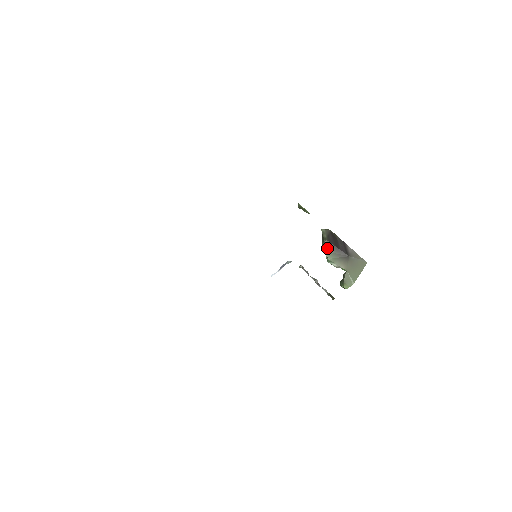
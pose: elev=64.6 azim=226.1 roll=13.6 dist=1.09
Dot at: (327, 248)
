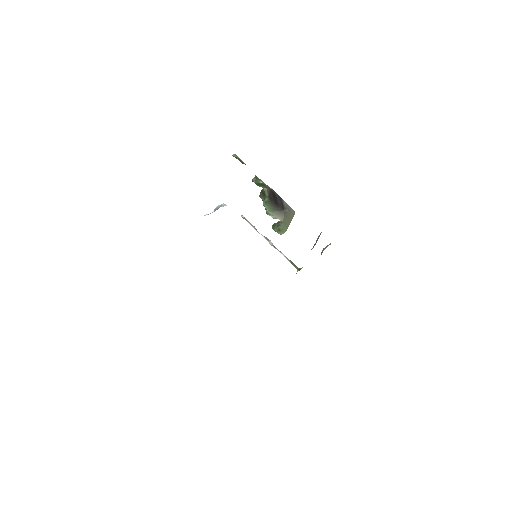
Dot at: (269, 204)
